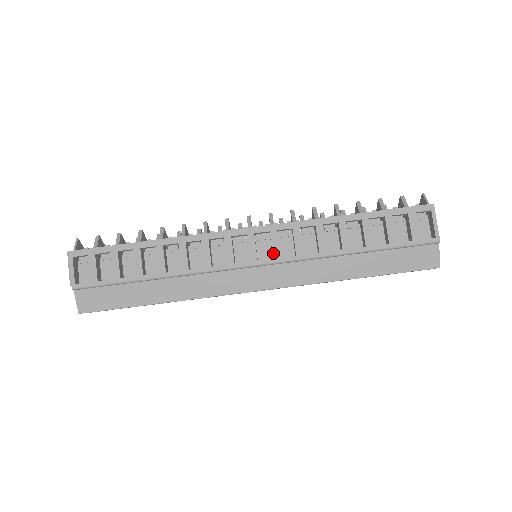
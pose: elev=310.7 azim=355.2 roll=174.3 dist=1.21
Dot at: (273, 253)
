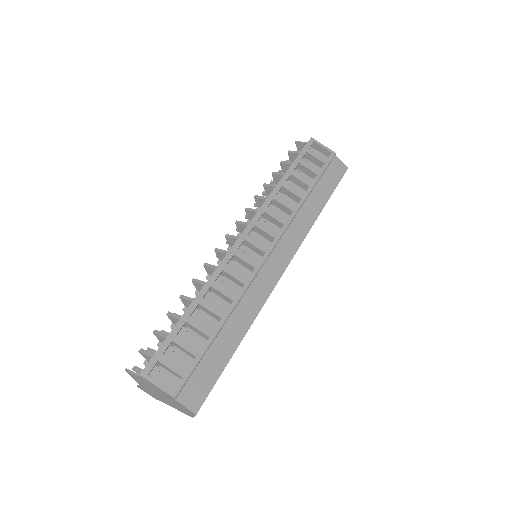
Dot at: (271, 235)
